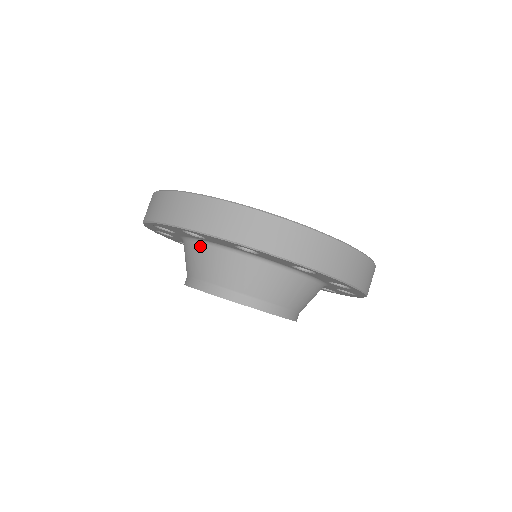
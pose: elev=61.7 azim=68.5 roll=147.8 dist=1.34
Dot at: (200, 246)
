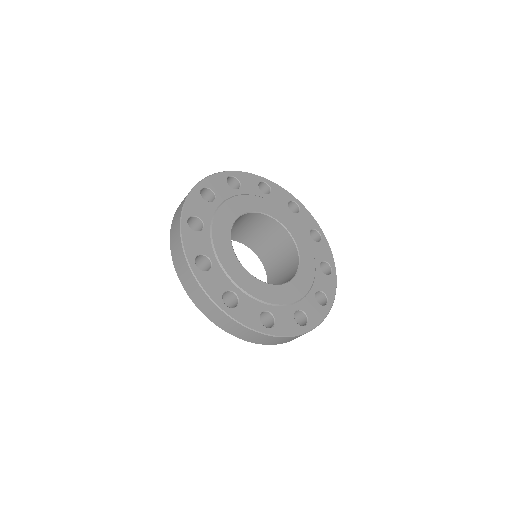
Dot at: occluded
